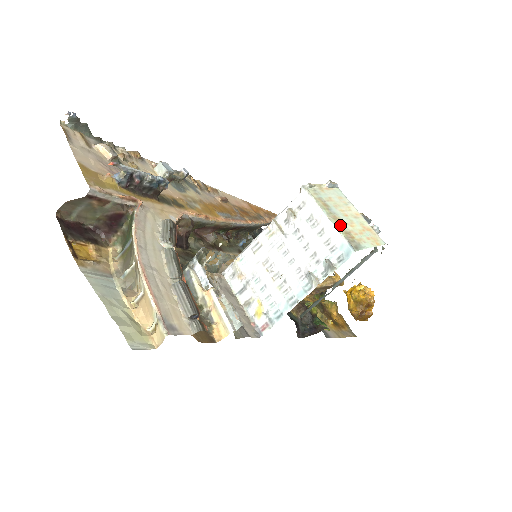
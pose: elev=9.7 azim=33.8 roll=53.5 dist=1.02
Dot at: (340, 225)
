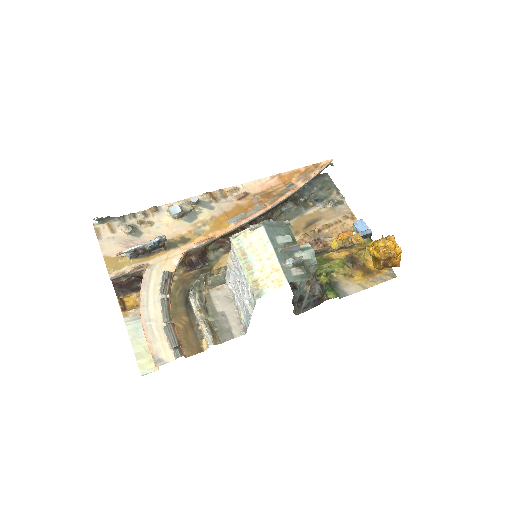
Dot at: (250, 274)
